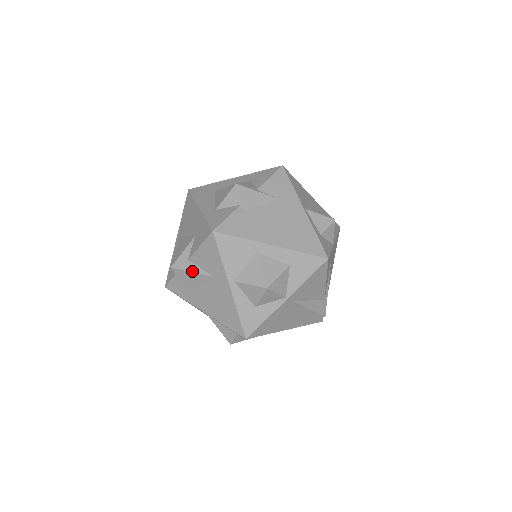
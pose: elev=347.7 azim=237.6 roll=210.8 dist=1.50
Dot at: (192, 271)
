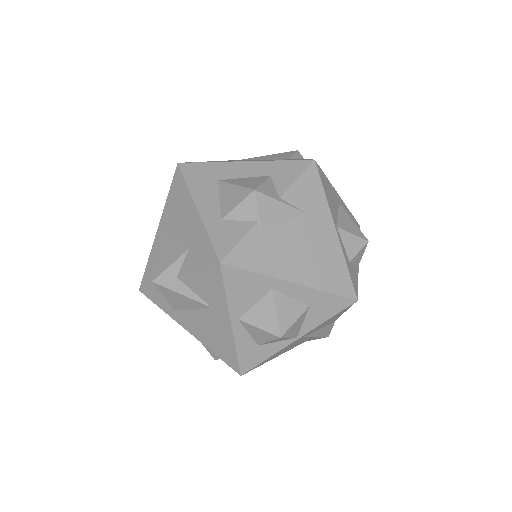
Dot at: (181, 293)
